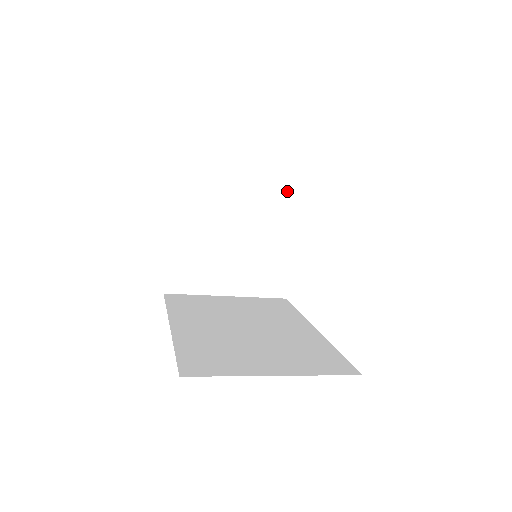
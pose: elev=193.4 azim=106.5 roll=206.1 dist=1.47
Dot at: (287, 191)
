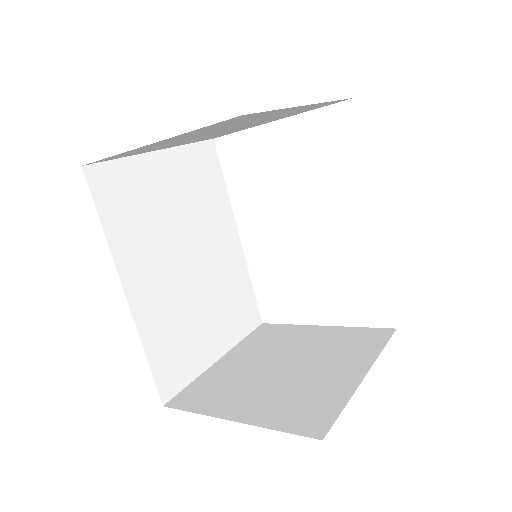
Dot at: (327, 104)
